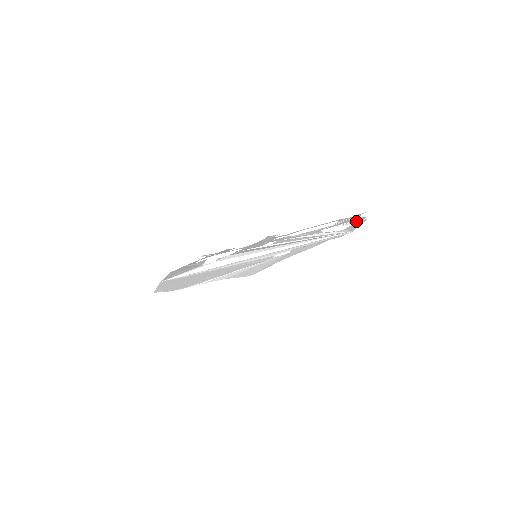
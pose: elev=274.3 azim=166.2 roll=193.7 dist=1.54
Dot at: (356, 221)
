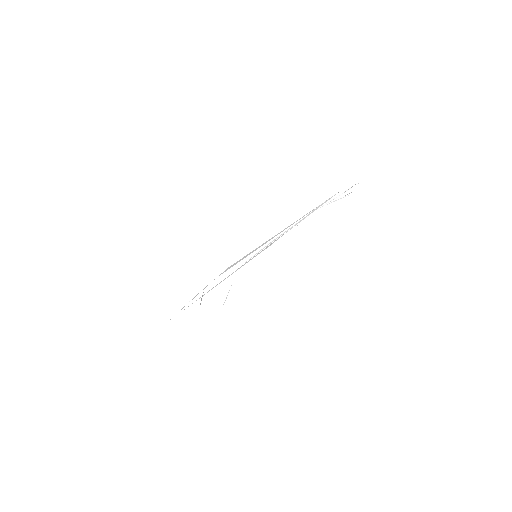
Dot at: (351, 187)
